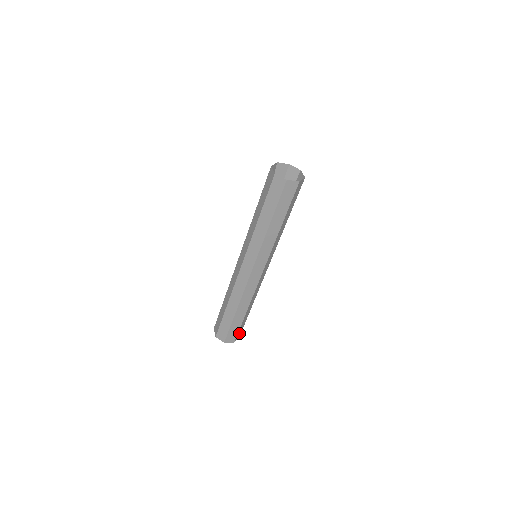
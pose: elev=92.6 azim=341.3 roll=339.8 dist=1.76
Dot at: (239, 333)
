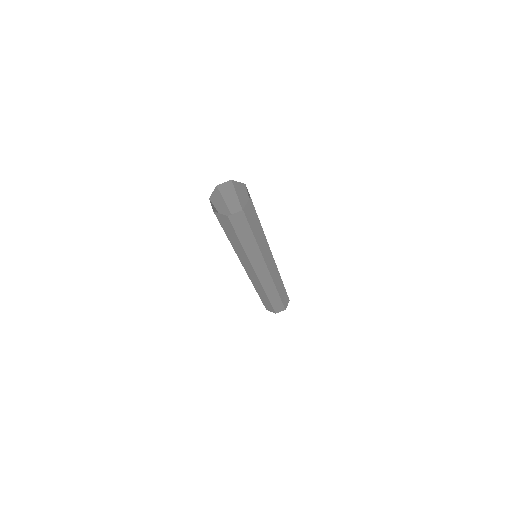
Dot at: (286, 301)
